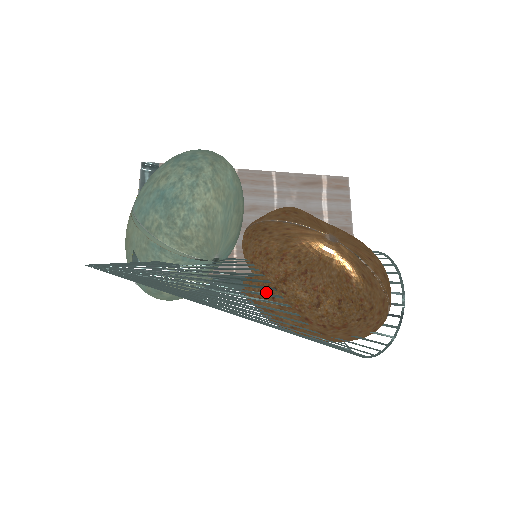
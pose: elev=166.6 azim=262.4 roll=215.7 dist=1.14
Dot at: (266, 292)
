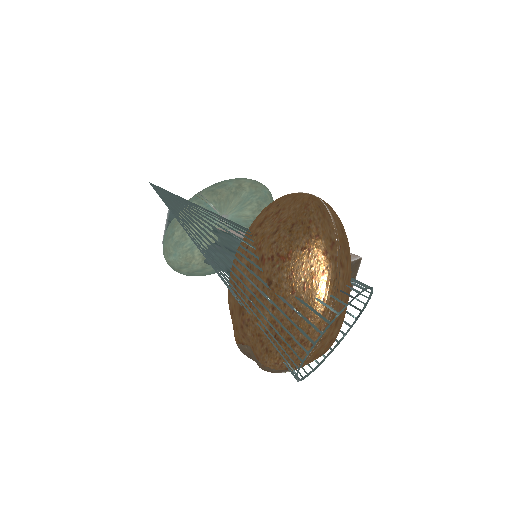
Dot at: (244, 246)
